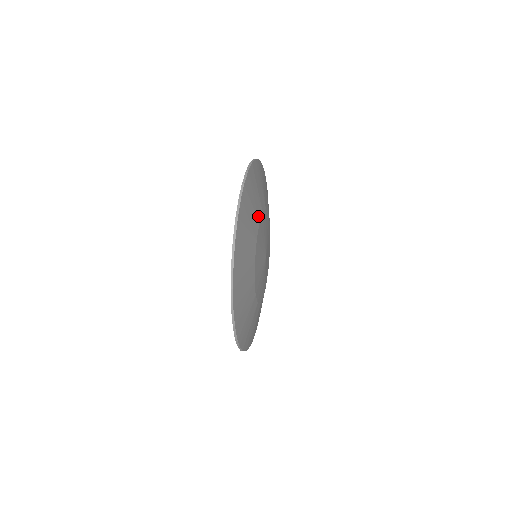
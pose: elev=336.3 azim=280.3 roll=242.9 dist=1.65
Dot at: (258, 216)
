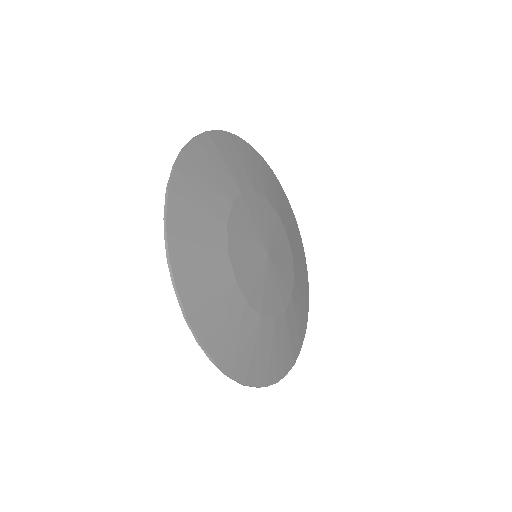
Dot at: (228, 195)
